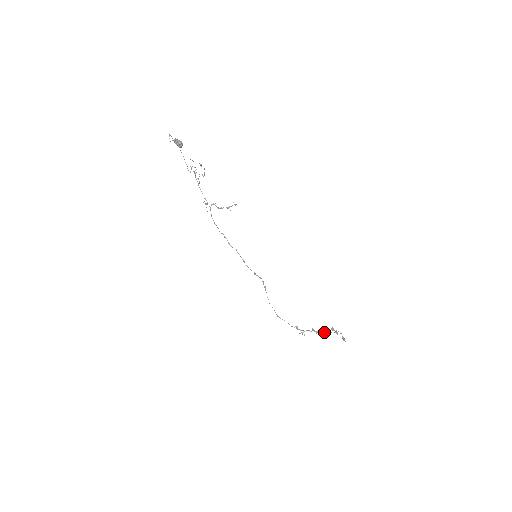
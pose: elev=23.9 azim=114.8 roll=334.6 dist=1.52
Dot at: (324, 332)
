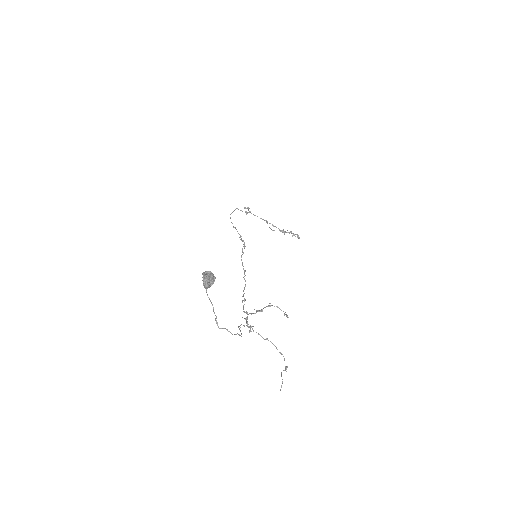
Dot at: occluded
